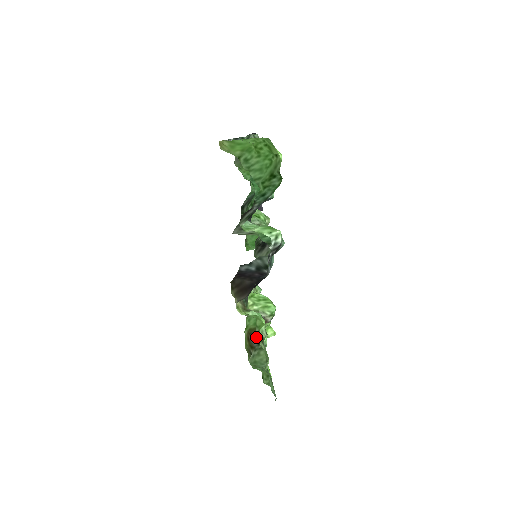
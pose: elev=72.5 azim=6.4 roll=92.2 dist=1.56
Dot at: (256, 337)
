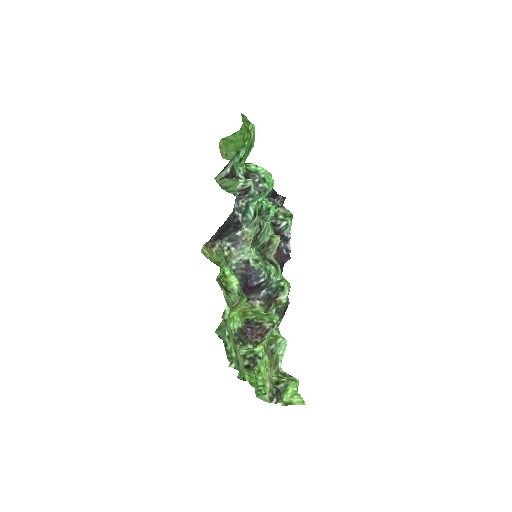
Dot at: (217, 280)
